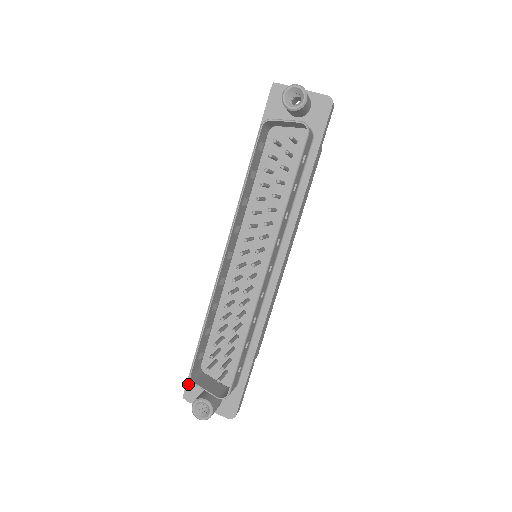
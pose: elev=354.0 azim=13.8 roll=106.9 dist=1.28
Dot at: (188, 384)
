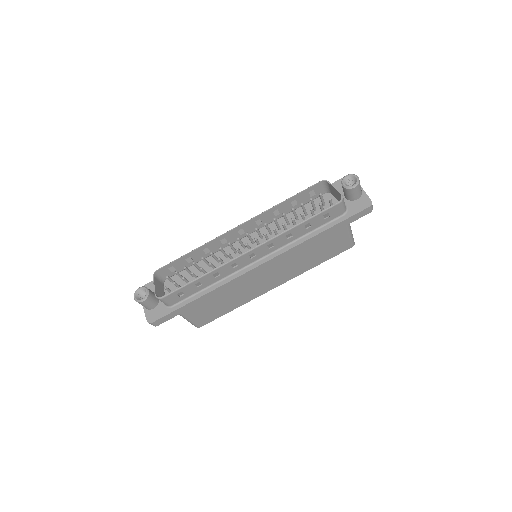
Dot at: (150, 283)
